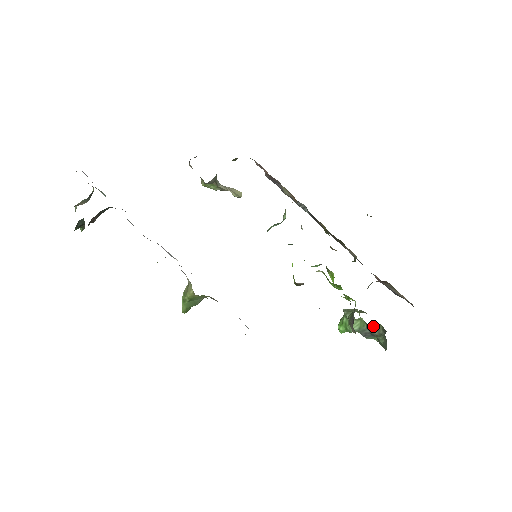
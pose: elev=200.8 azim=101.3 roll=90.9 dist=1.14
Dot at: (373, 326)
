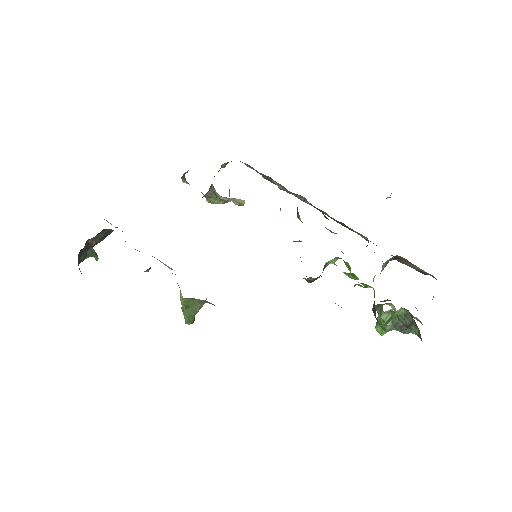
Dot at: (402, 314)
